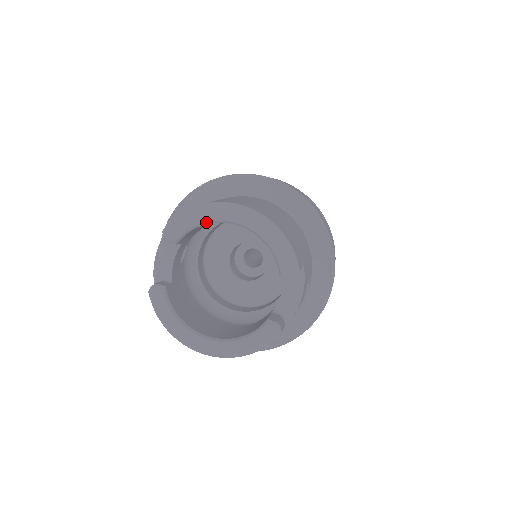
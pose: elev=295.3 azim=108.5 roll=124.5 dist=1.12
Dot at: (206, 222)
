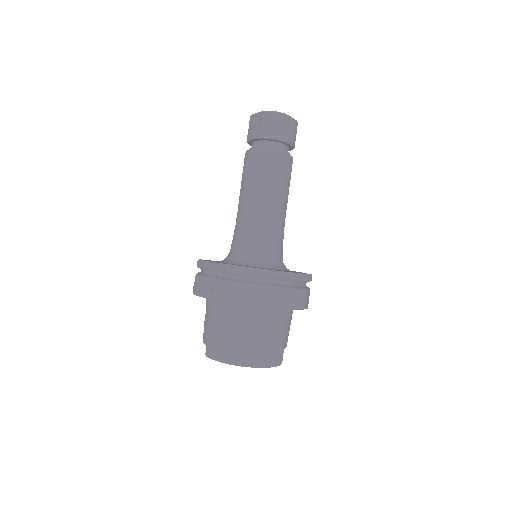
Dot at: occluded
